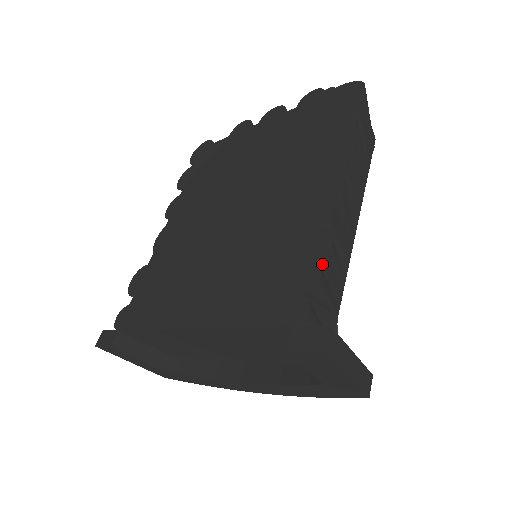
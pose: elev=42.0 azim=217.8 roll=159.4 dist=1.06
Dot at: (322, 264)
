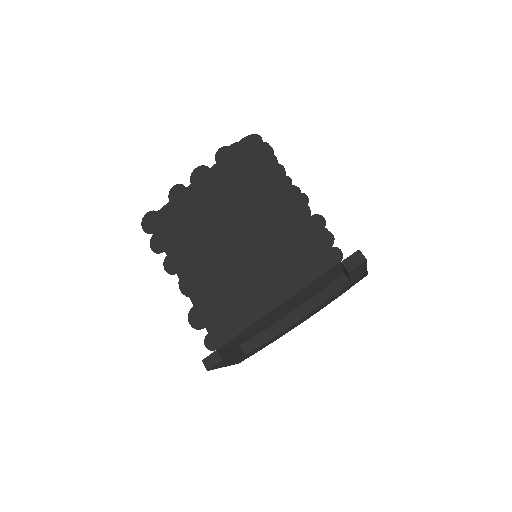
Dot at: (327, 230)
